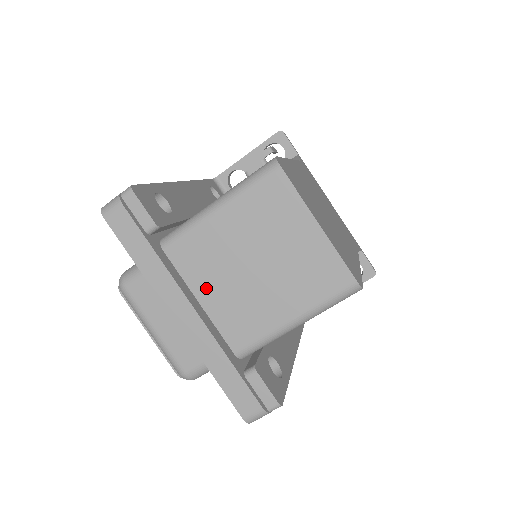
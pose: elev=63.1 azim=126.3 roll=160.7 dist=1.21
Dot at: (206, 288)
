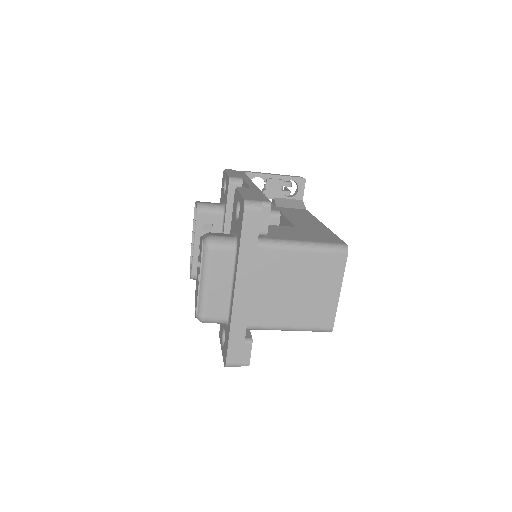
Dot at: (260, 283)
